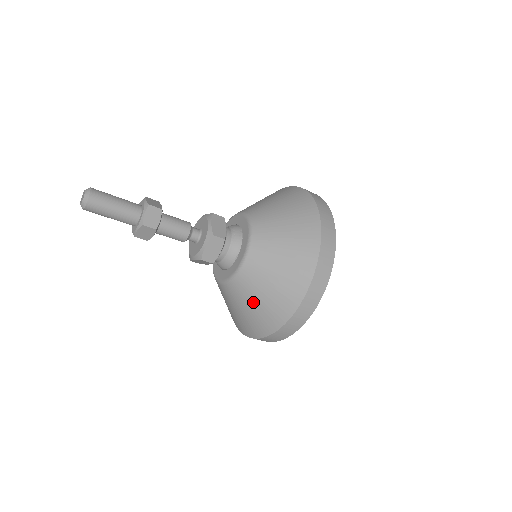
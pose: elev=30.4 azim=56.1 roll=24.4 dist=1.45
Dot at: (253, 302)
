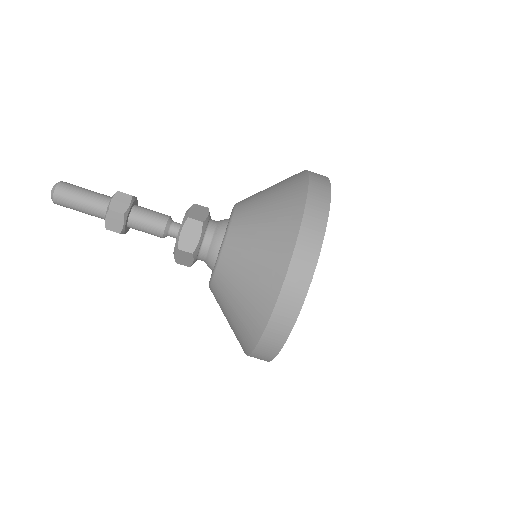
Dot at: (238, 291)
